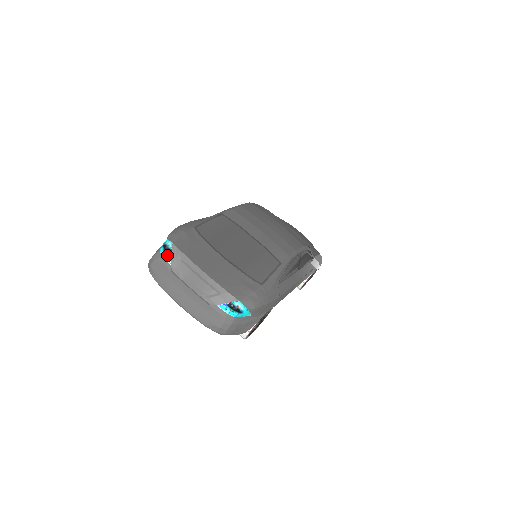
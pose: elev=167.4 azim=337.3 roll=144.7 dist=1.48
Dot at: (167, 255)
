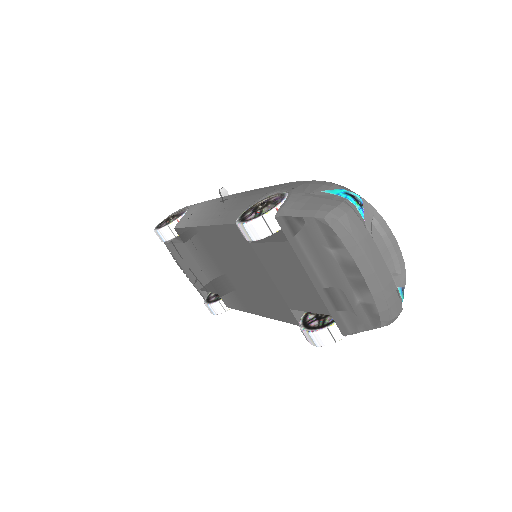
Dot at: (360, 208)
